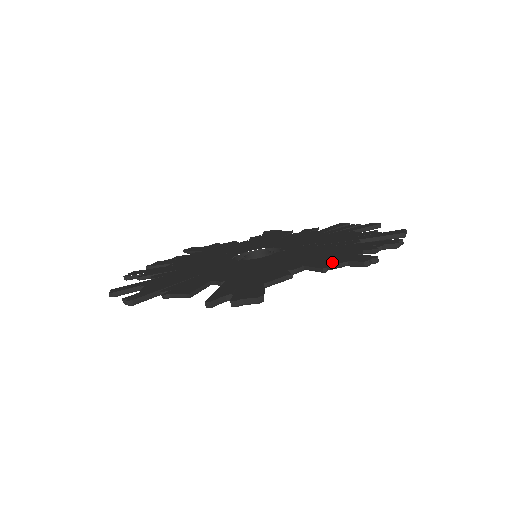
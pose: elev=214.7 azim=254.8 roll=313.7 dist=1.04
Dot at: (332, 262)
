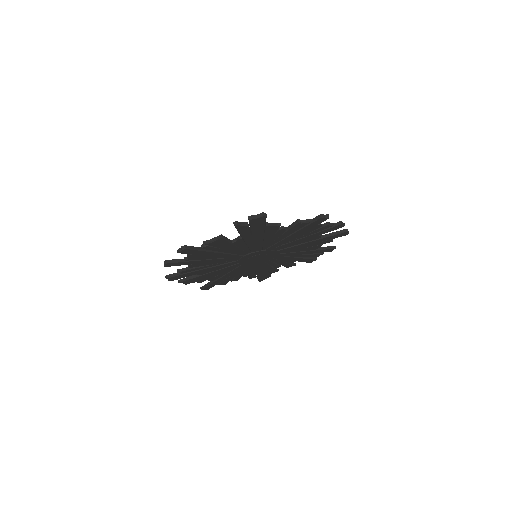
Dot at: (303, 222)
